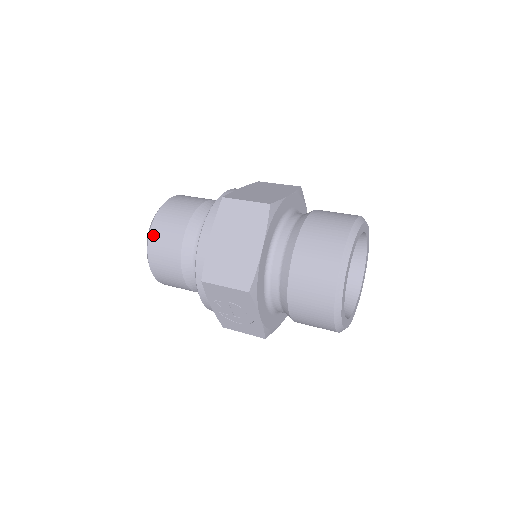
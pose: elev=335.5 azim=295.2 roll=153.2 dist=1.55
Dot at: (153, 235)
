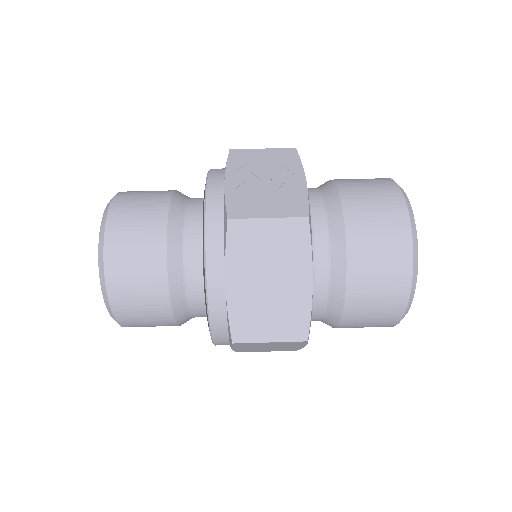
Dot at: occluded
